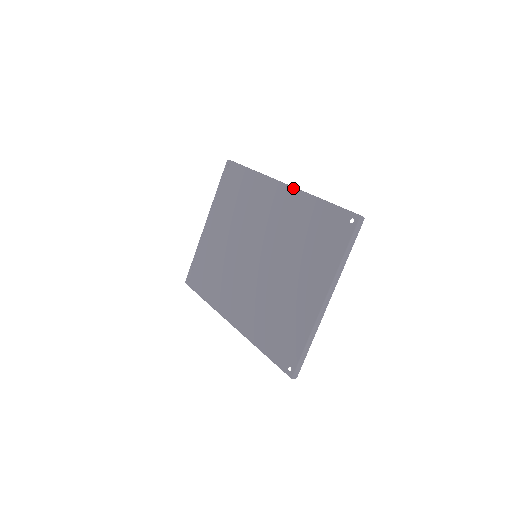
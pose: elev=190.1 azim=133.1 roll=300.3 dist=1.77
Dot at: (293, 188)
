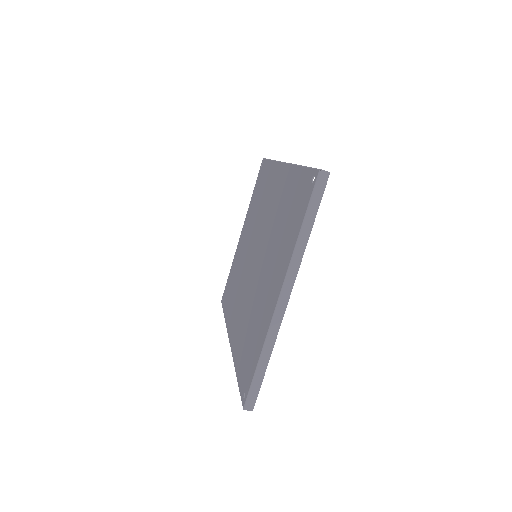
Dot at: (287, 163)
